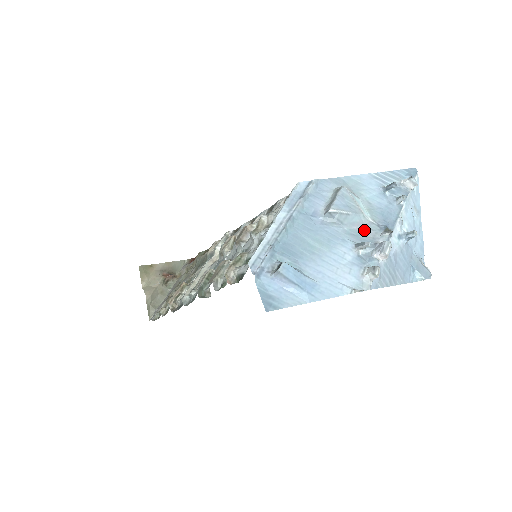
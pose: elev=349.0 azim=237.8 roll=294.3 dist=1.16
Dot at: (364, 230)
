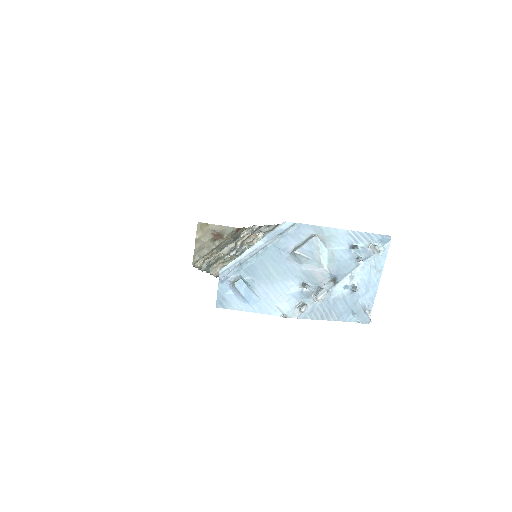
Dot at: (317, 274)
